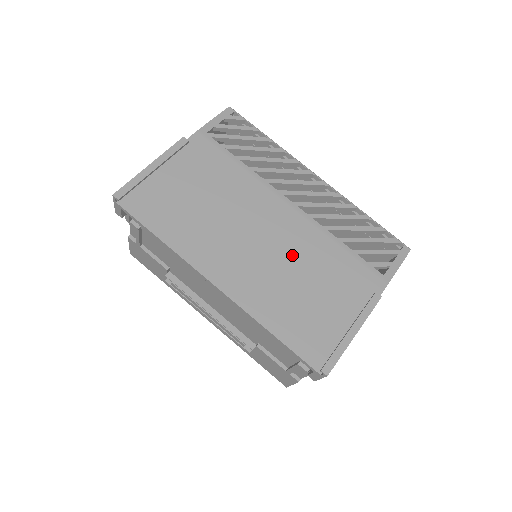
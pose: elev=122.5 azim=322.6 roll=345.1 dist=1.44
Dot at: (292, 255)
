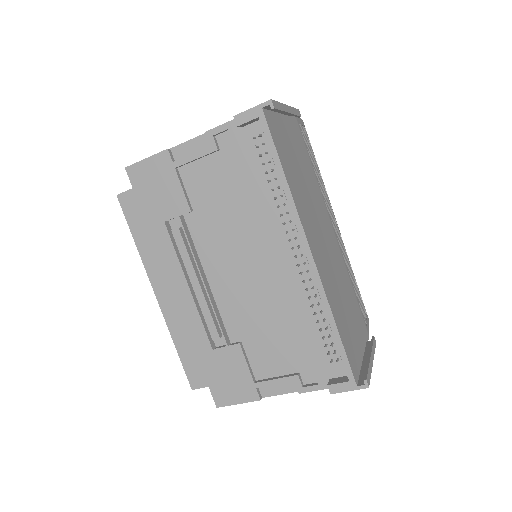
Dot at: (338, 269)
